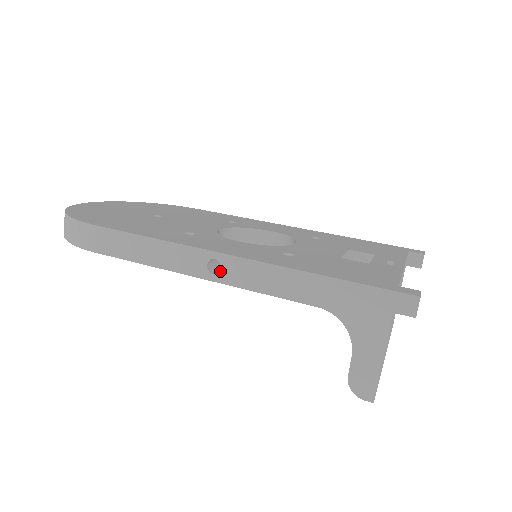
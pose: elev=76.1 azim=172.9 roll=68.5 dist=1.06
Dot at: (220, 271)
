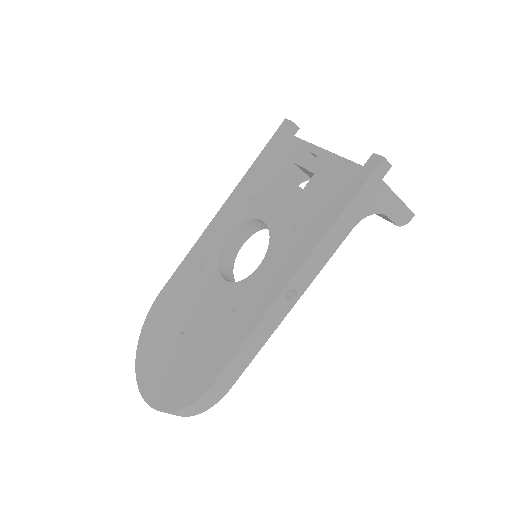
Dot at: (296, 291)
